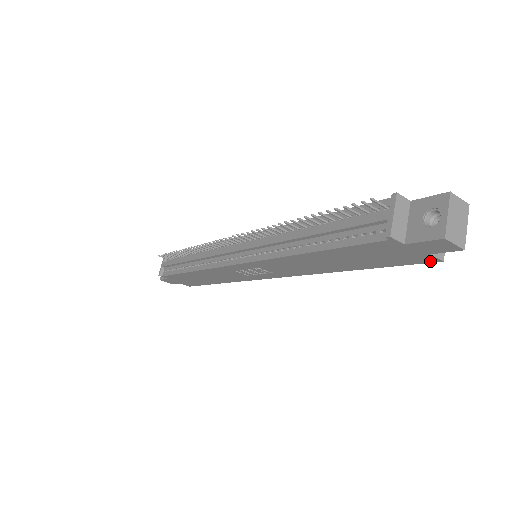
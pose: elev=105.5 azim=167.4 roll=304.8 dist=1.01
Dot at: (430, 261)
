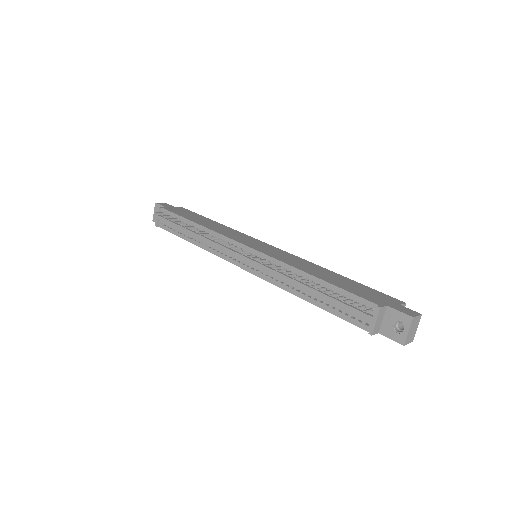
Dot at: occluded
